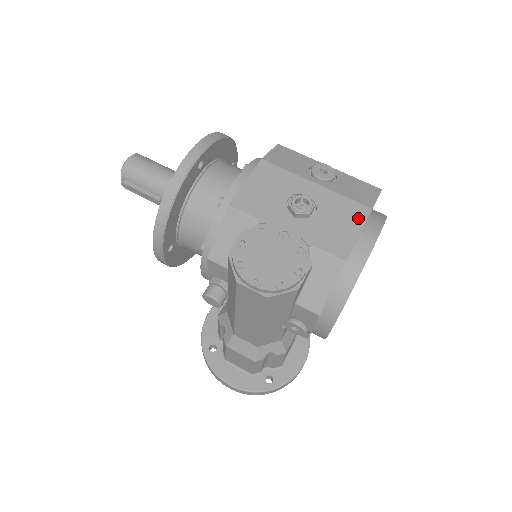
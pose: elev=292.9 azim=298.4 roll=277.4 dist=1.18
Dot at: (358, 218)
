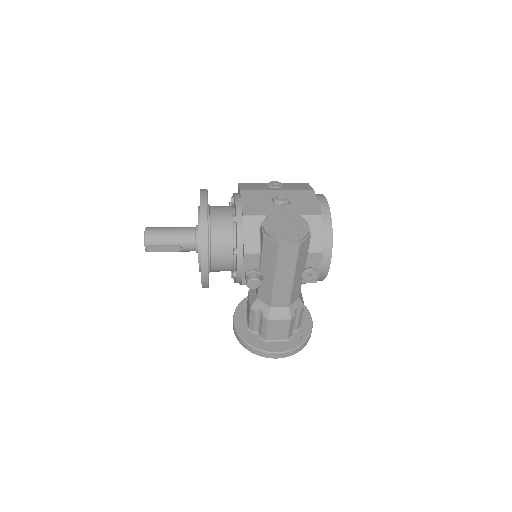
Dot at: (311, 196)
